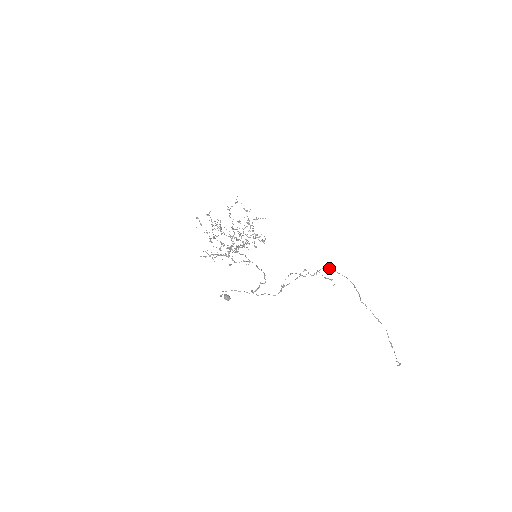
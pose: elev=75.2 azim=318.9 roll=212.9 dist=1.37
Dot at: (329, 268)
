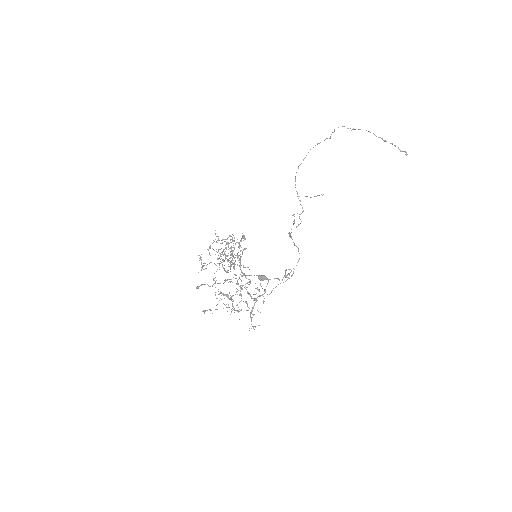
Dot at: occluded
